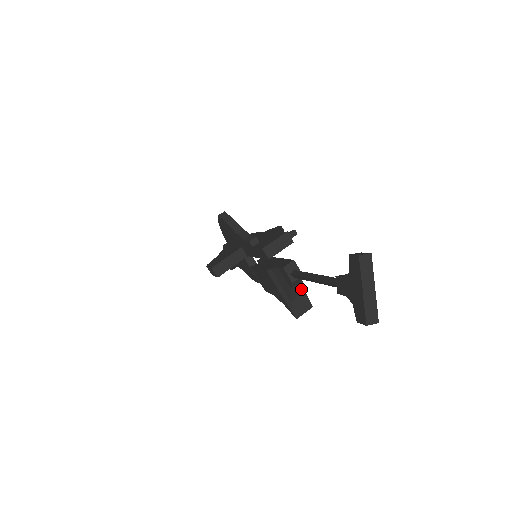
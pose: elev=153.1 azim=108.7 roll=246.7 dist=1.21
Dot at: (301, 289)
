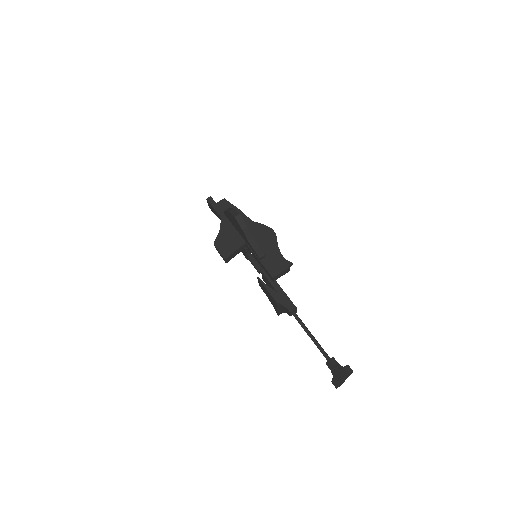
Dot at: occluded
